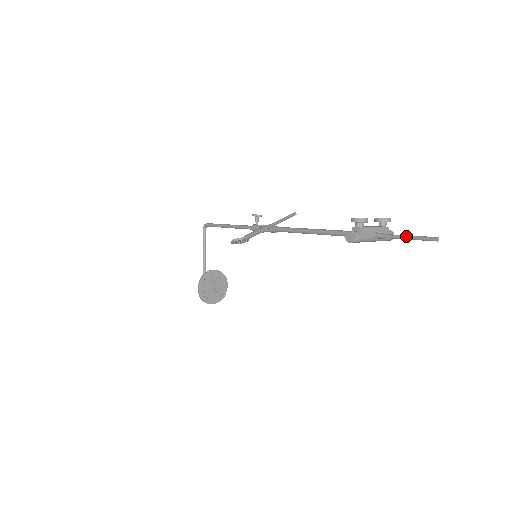
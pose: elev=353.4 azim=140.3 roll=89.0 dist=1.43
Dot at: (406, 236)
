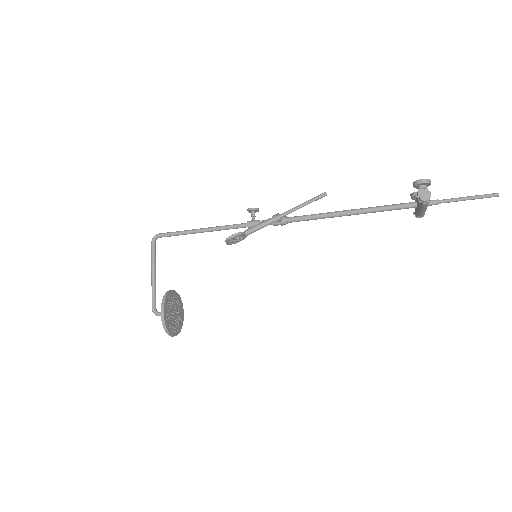
Dot at: (465, 197)
